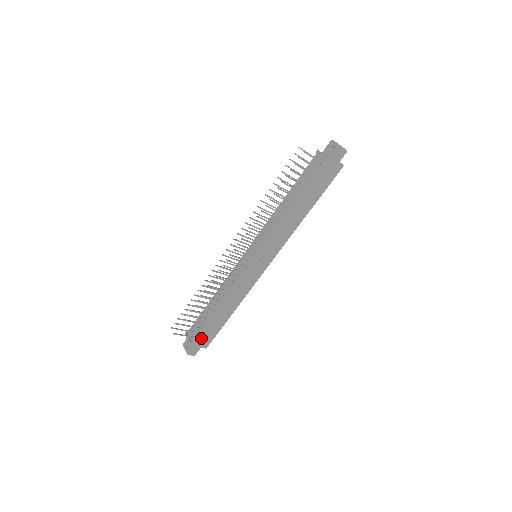
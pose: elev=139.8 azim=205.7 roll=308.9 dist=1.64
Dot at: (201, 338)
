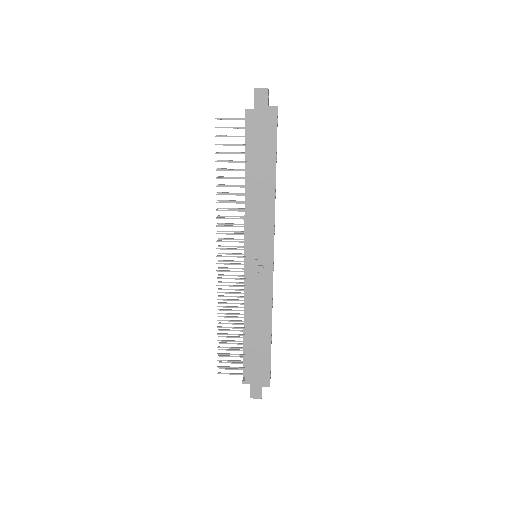
Dot at: (253, 374)
